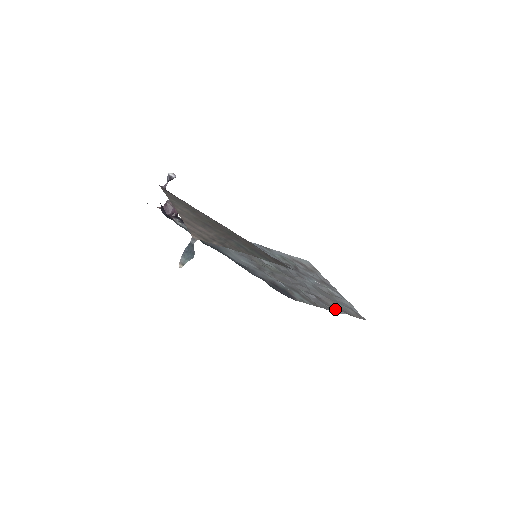
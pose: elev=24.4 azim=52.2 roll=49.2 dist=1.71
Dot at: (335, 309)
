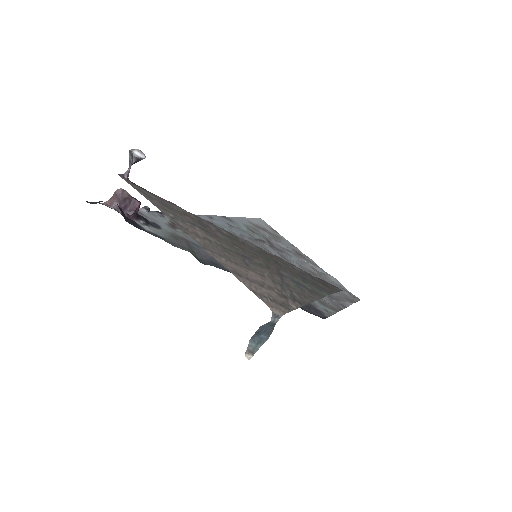
Dot at: (342, 302)
